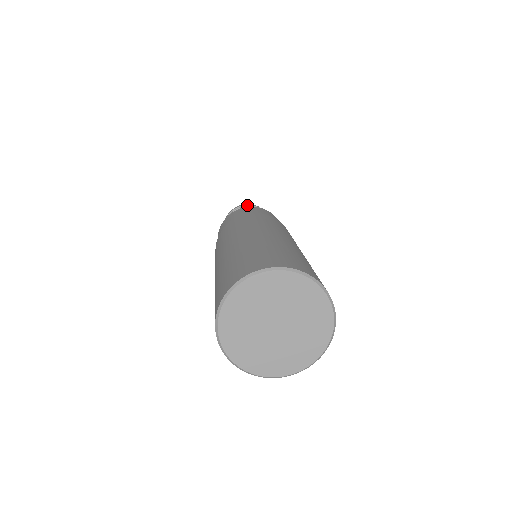
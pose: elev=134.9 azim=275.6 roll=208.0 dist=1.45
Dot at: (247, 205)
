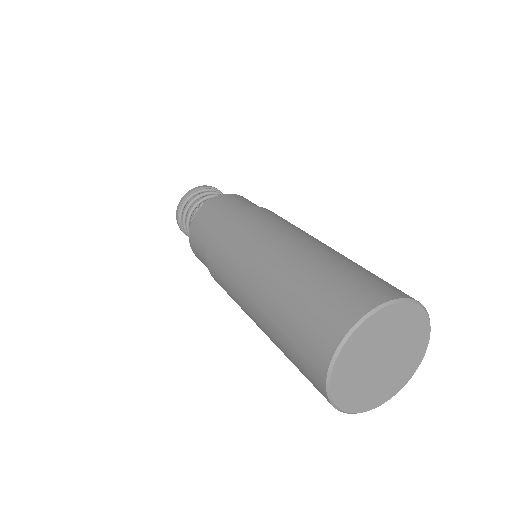
Dot at: (187, 196)
